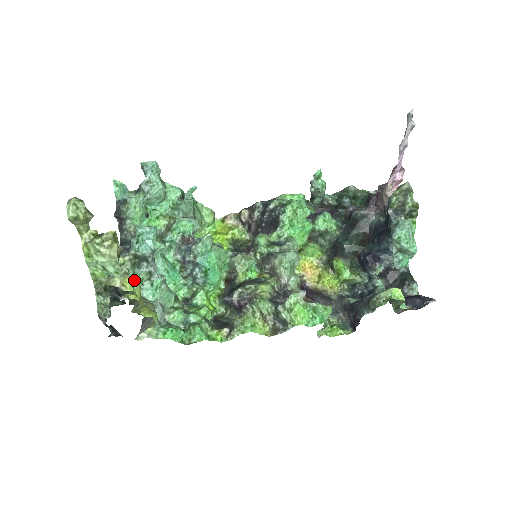
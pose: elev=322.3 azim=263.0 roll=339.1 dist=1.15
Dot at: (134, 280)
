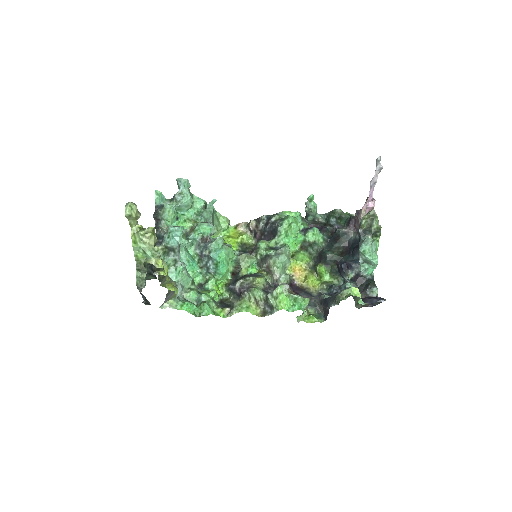
Dot at: (164, 262)
